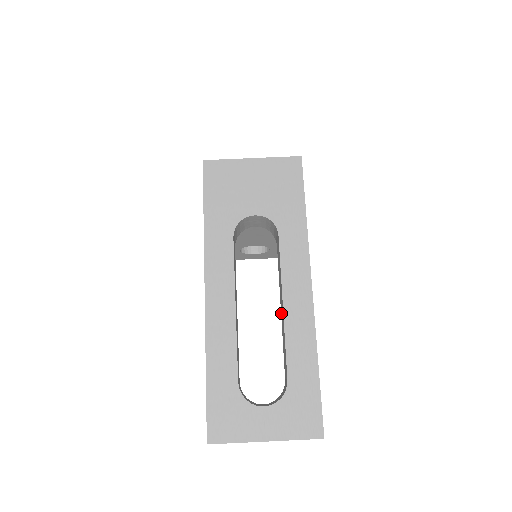
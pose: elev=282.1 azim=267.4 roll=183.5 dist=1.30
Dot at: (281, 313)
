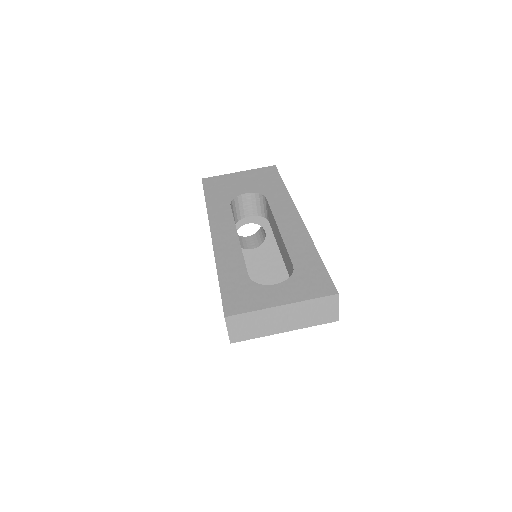
Dot at: (281, 251)
